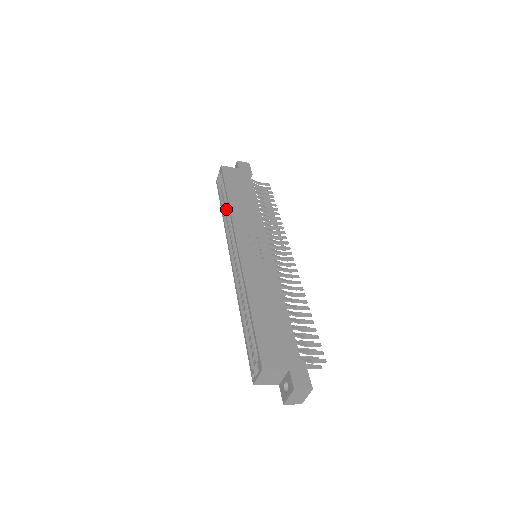
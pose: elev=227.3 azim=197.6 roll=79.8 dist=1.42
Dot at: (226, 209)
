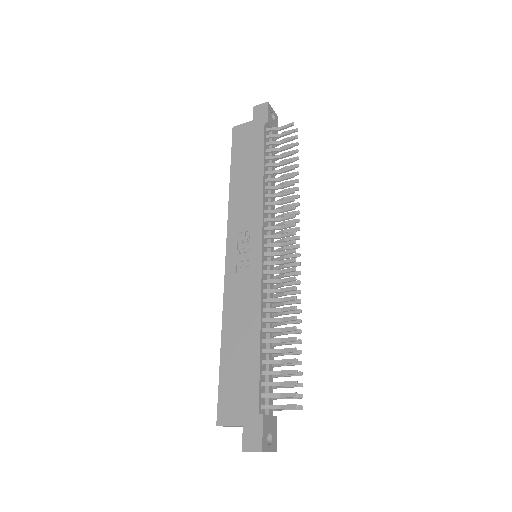
Dot at: occluded
